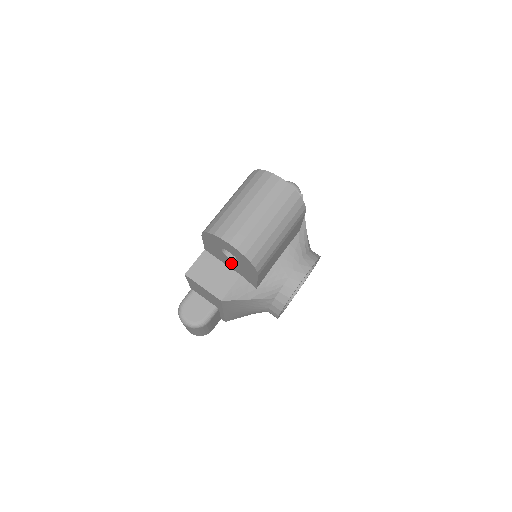
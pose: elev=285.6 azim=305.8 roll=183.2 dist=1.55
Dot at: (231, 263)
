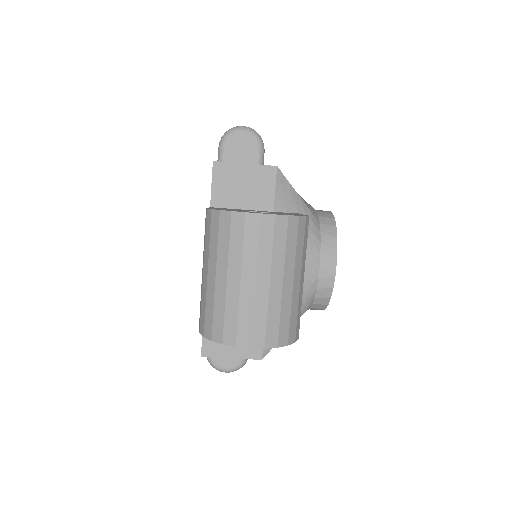
Dot at: occluded
